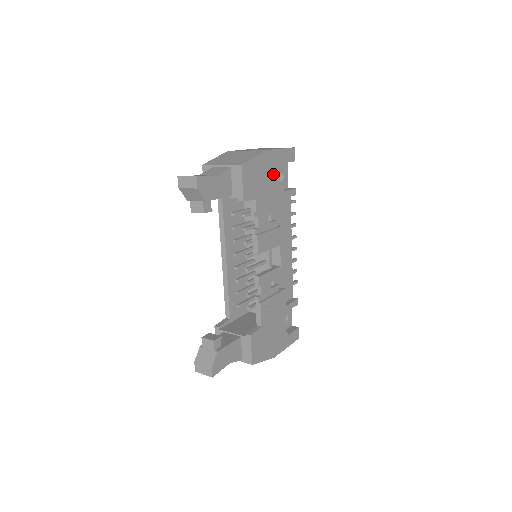
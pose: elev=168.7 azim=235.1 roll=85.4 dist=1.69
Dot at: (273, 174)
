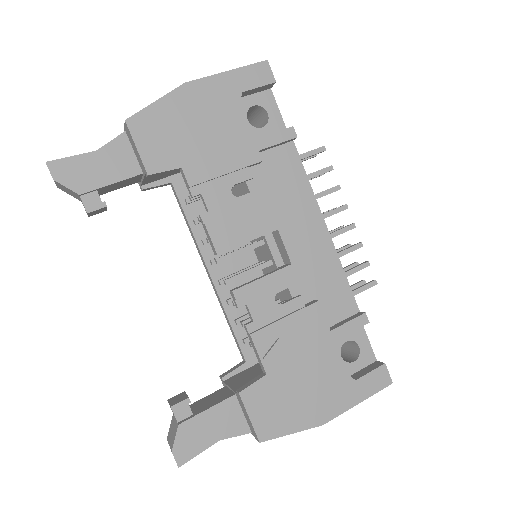
Dot at: (218, 116)
